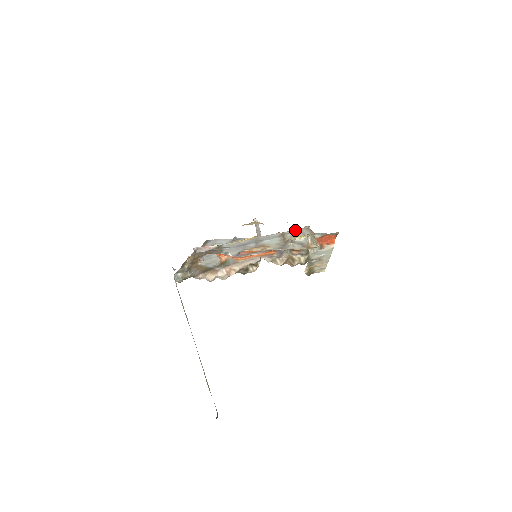
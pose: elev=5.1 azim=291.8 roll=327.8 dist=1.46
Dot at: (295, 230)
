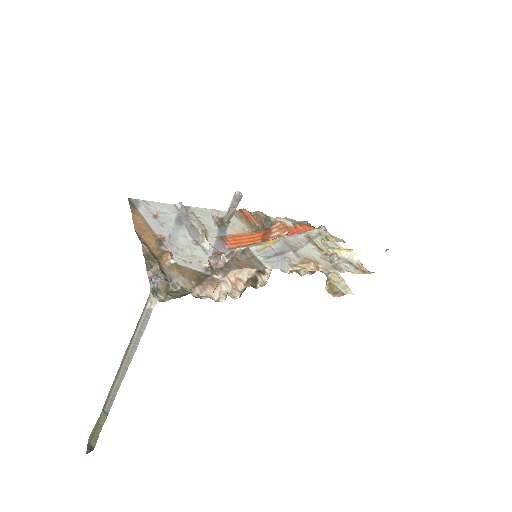
Dot at: (316, 231)
